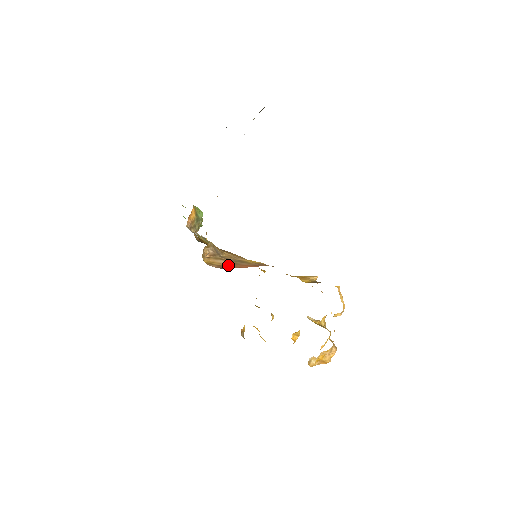
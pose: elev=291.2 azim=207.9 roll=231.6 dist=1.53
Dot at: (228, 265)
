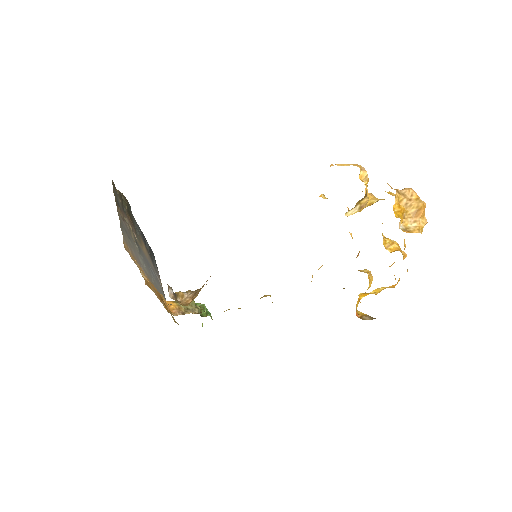
Dot at: occluded
